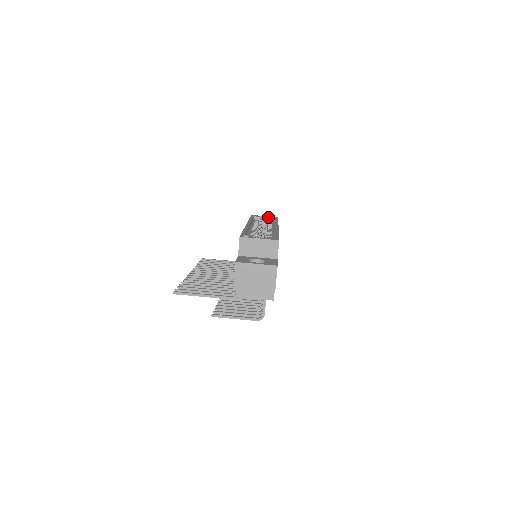
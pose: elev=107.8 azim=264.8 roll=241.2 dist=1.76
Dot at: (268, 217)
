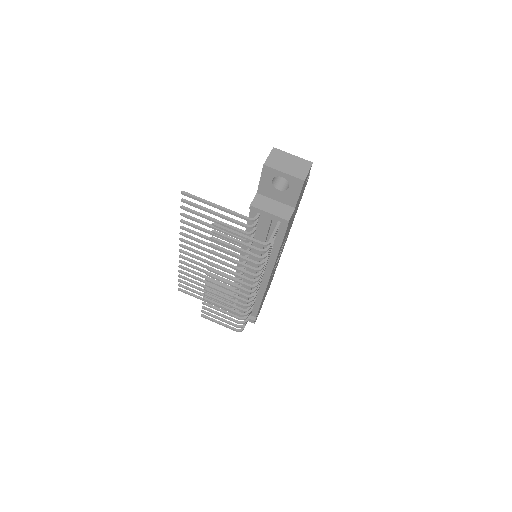
Dot at: occluded
